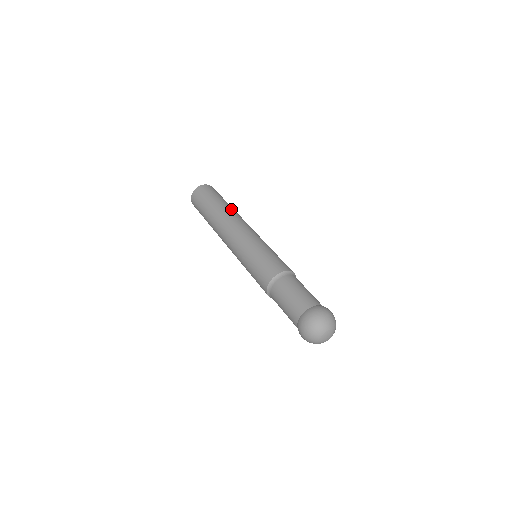
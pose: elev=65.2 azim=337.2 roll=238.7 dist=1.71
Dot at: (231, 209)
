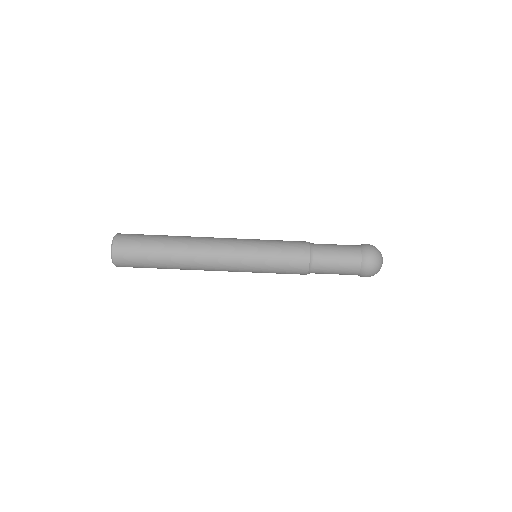
Dot at: (181, 242)
